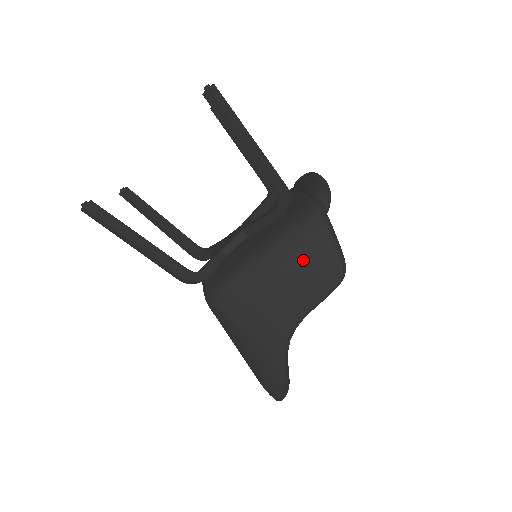
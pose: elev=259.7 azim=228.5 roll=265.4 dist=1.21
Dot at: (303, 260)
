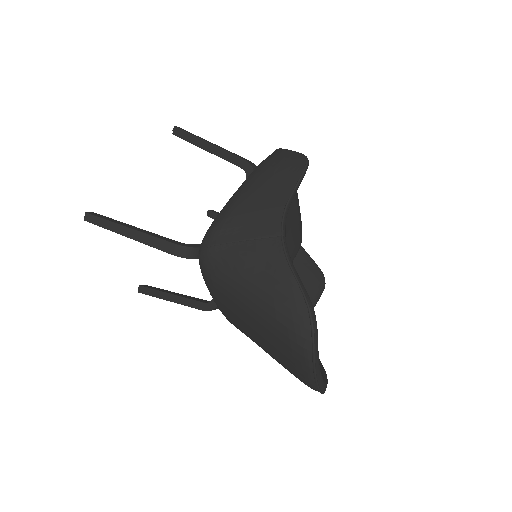
Dot at: (269, 171)
